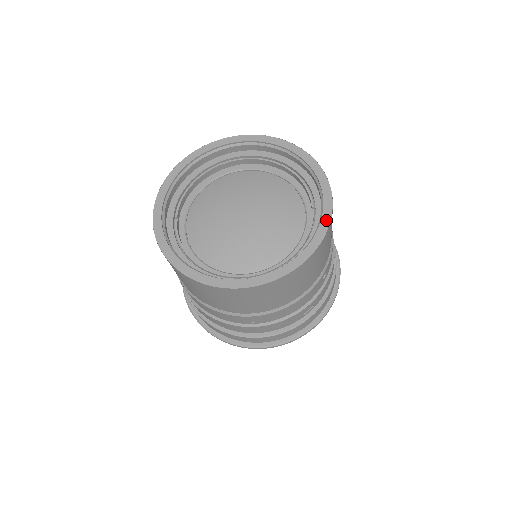
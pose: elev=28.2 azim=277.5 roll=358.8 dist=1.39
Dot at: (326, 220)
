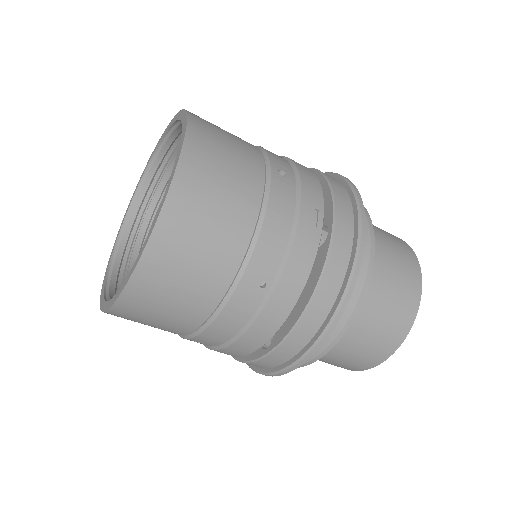
Dot at: (184, 120)
